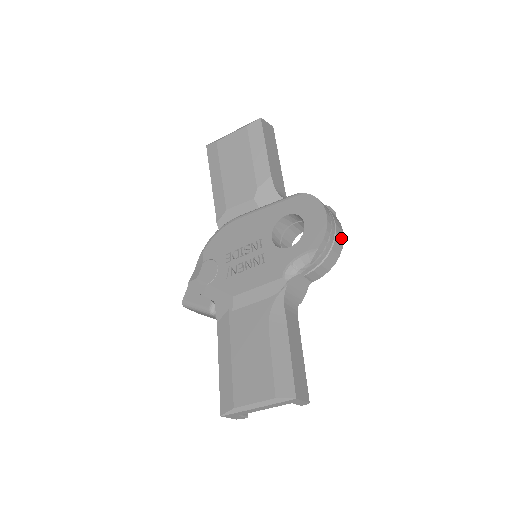
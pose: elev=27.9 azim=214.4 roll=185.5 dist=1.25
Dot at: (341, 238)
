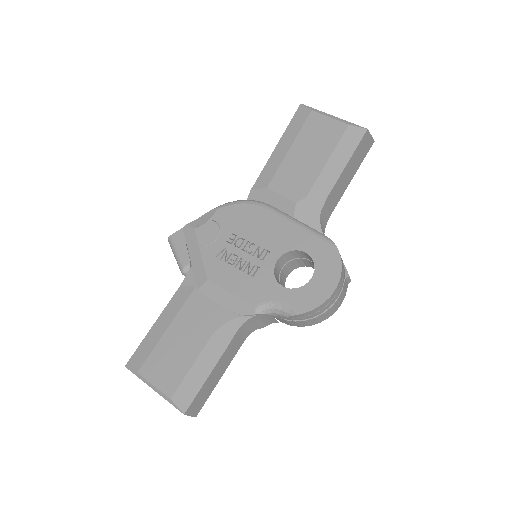
Dot at: (333, 311)
